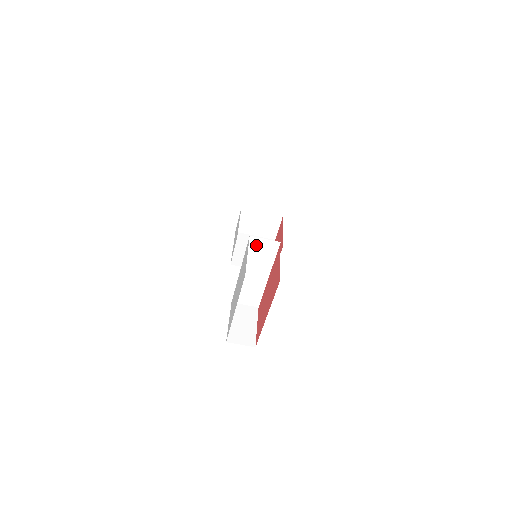
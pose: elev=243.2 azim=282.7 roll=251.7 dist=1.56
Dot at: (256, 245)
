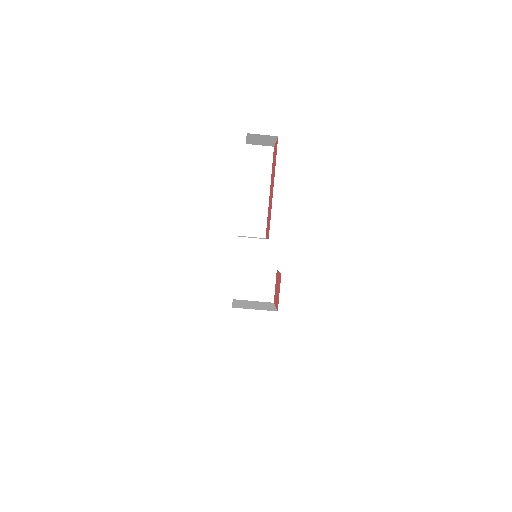
Dot at: (253, 154)
